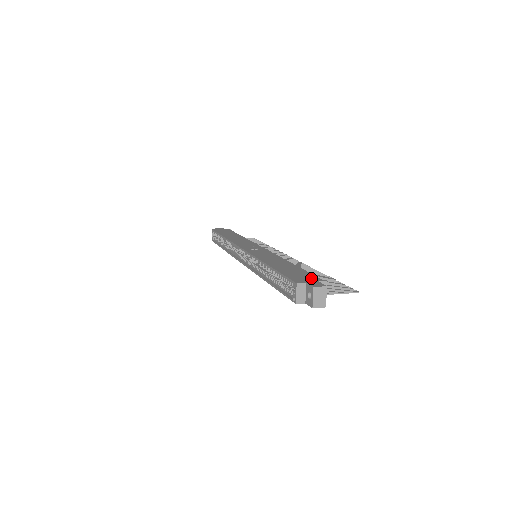
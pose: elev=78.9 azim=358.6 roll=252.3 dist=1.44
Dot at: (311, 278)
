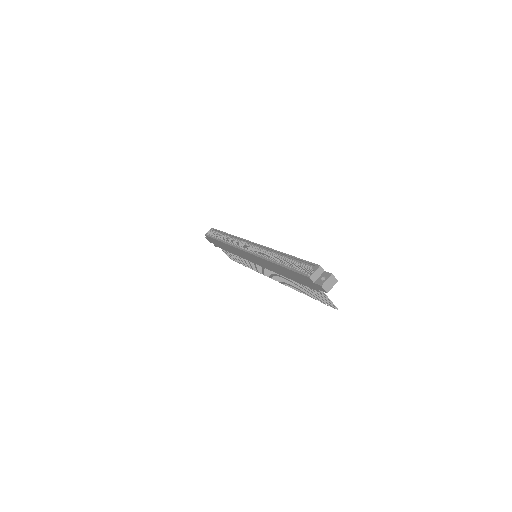
Dot at: occluded
